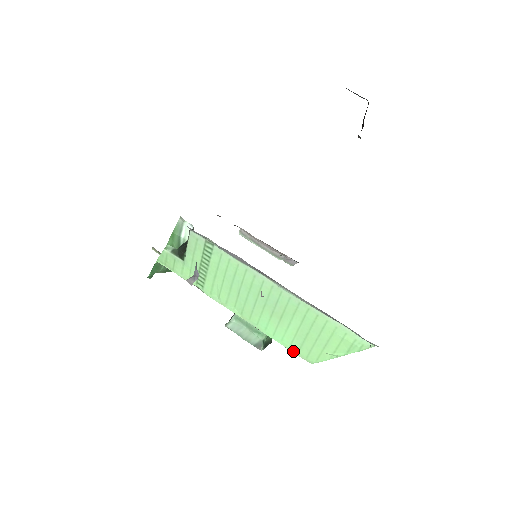
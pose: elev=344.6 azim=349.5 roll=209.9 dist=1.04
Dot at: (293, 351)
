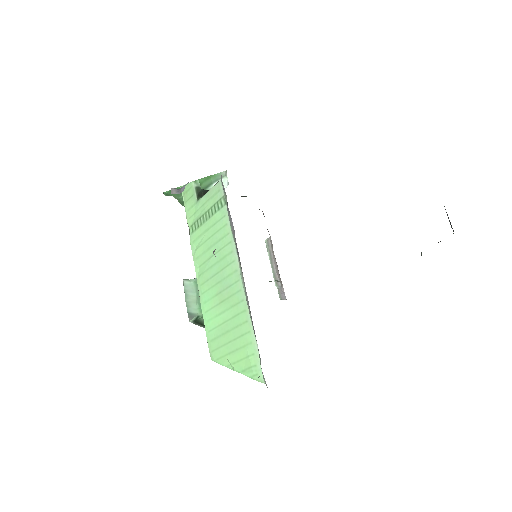
Dot at: (208, 337)
